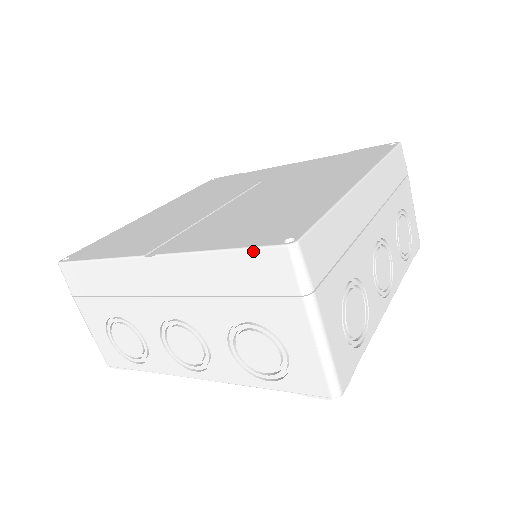
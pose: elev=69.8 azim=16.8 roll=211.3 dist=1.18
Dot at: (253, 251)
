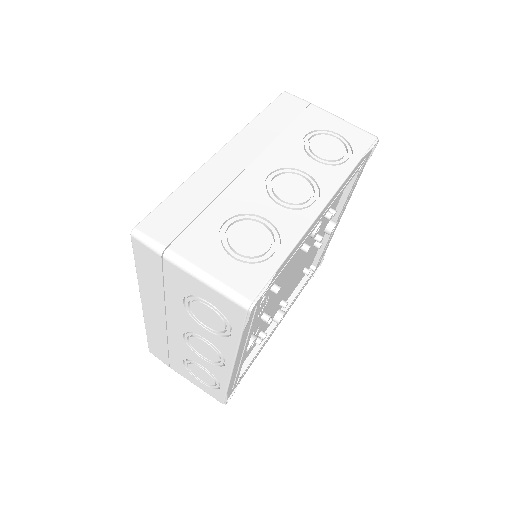
Dot at: (135, 254)
